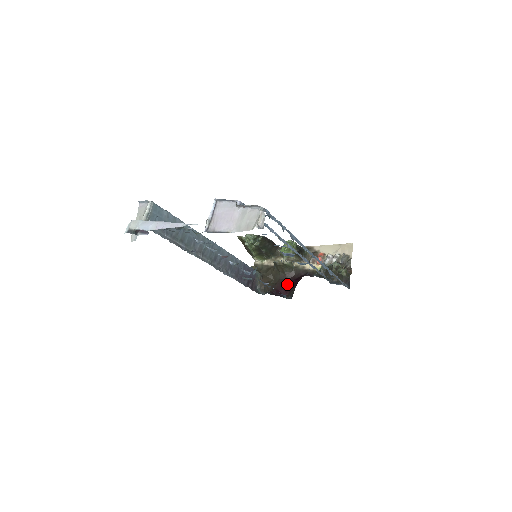
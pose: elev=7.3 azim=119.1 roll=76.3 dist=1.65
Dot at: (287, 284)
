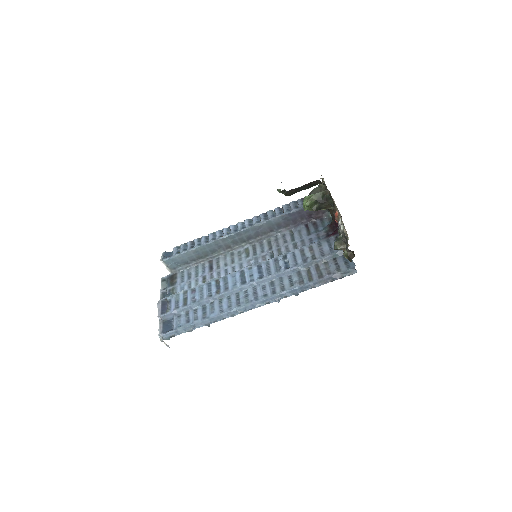
Dot at: occluded
